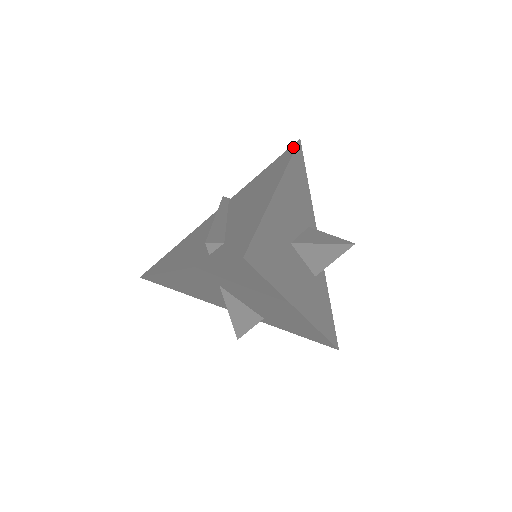
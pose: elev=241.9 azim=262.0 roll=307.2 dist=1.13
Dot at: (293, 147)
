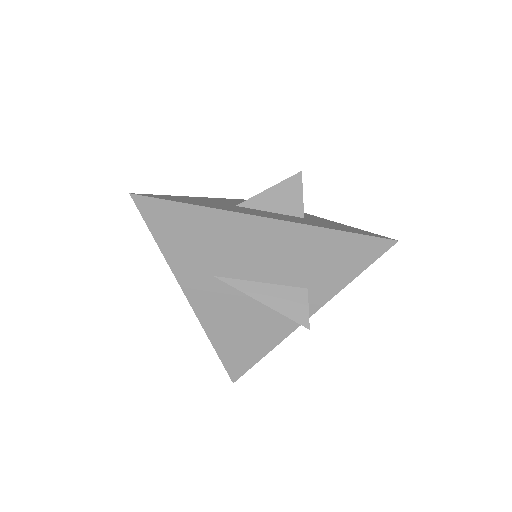
Dot at: occluded
